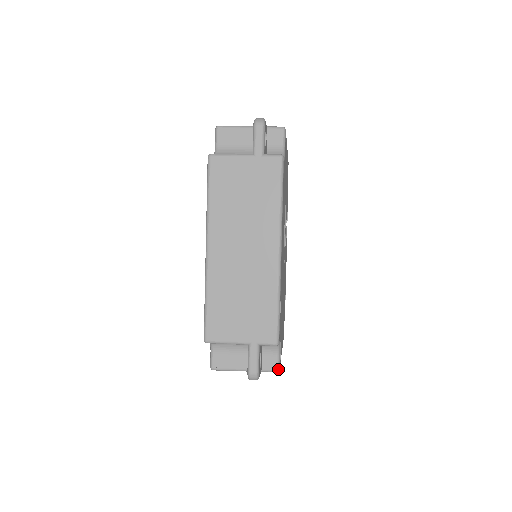
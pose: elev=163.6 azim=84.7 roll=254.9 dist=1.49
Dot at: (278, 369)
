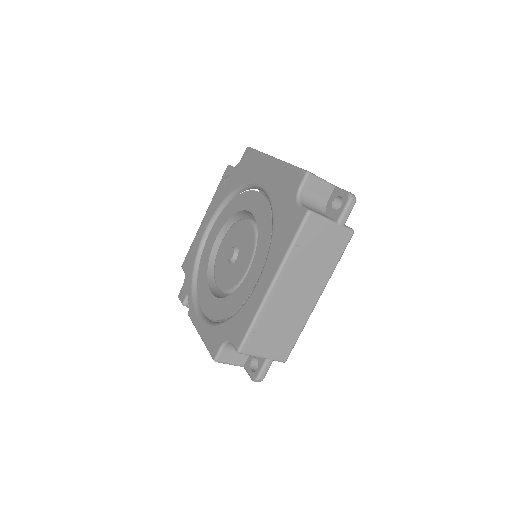
Dot at: (353, 230)
